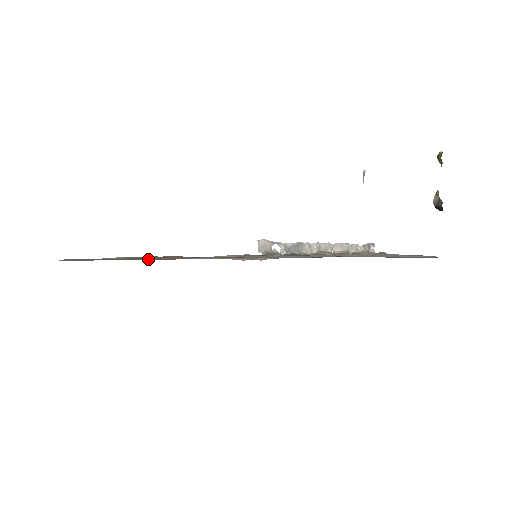
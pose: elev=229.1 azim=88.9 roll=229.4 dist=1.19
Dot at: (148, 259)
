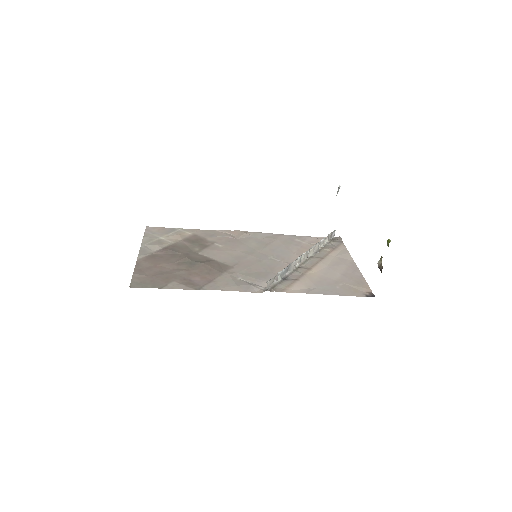
Dot at: (190, 276)
